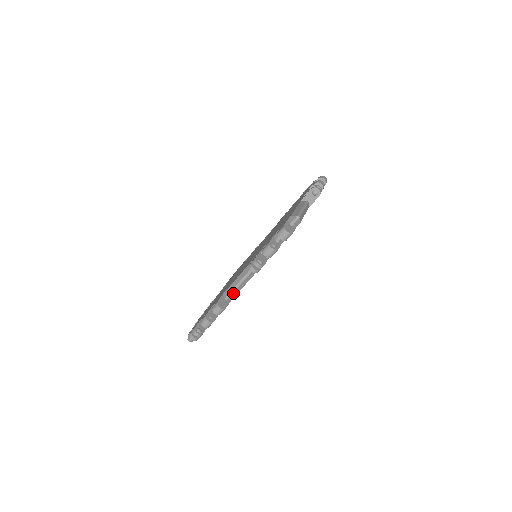
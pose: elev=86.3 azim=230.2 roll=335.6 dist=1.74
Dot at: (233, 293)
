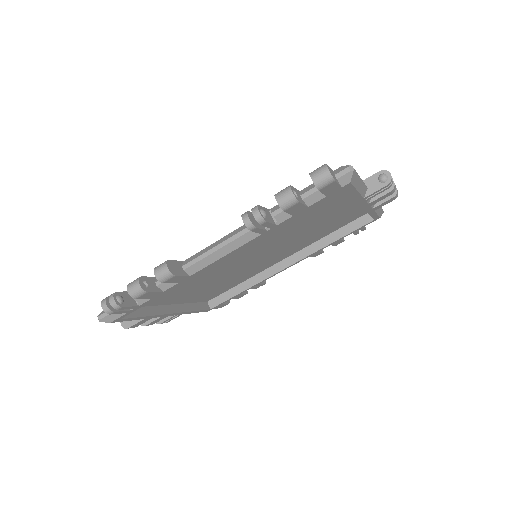
Dot at: (199, 262)
